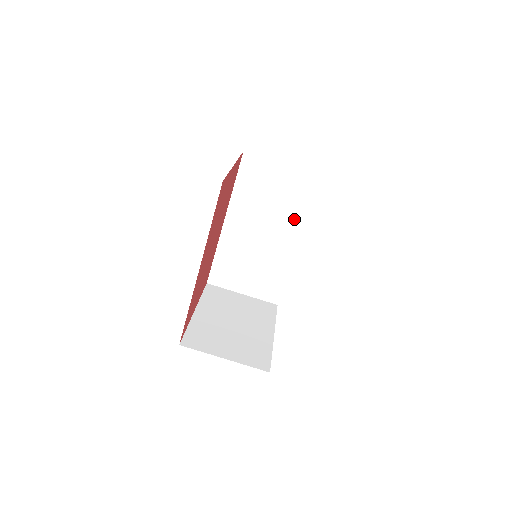
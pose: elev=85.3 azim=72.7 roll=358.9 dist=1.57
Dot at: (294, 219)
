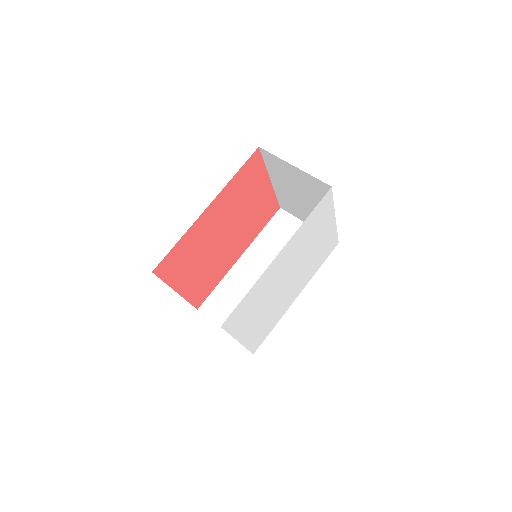
Dot at: occluded
